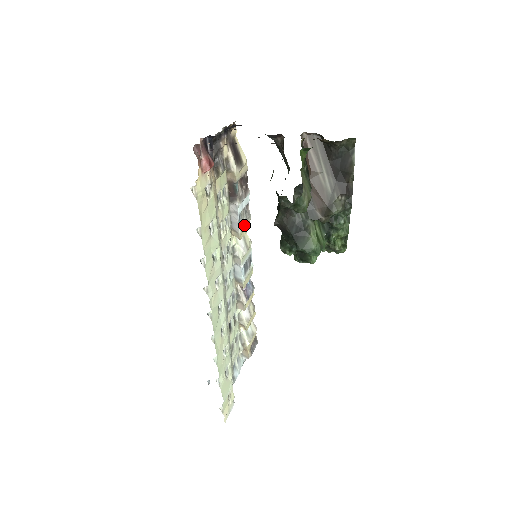
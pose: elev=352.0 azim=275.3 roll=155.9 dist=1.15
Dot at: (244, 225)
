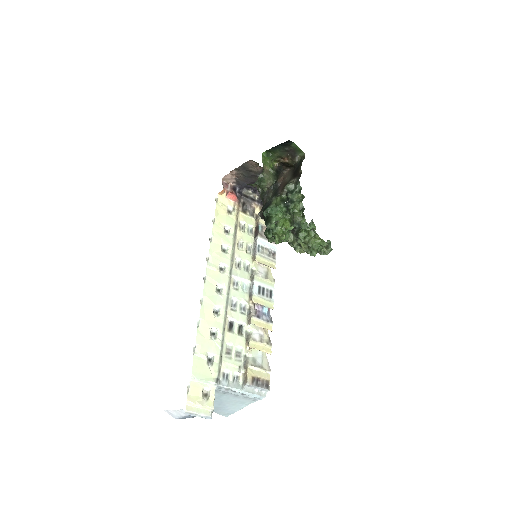
Dot at: (264, 257)
